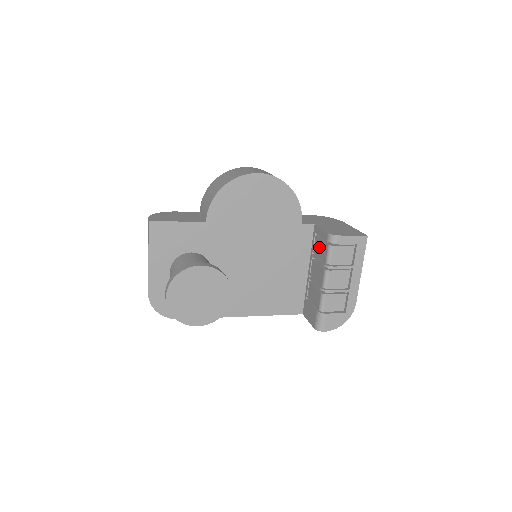
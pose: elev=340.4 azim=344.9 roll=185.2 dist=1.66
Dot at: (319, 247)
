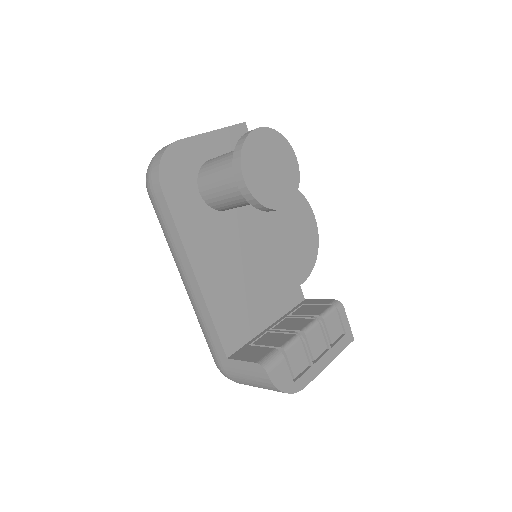
Dot at: (309, 308)
